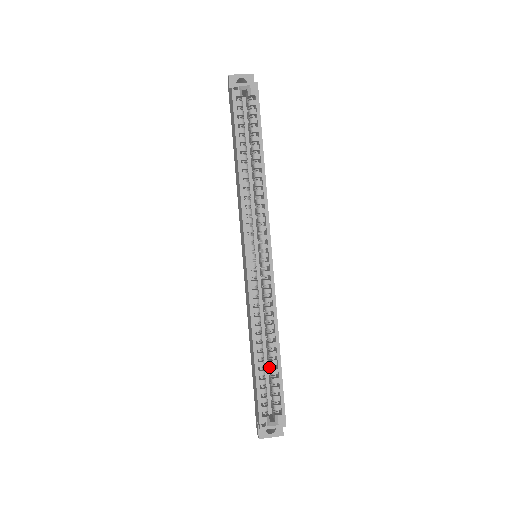
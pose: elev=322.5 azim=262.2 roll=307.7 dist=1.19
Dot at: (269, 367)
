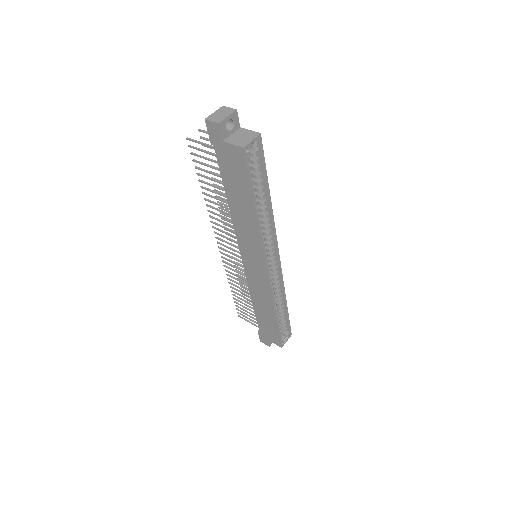
Dot at: (278, 314)
